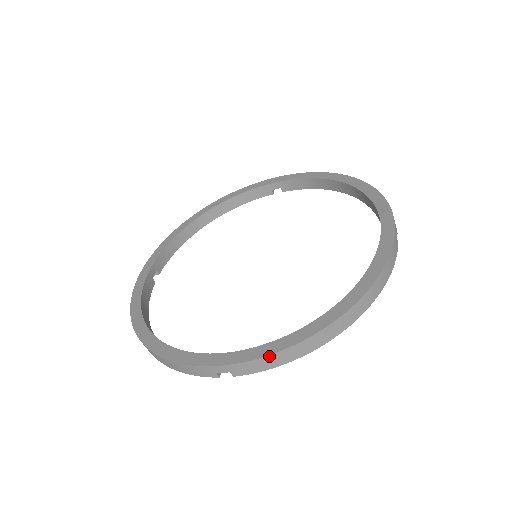
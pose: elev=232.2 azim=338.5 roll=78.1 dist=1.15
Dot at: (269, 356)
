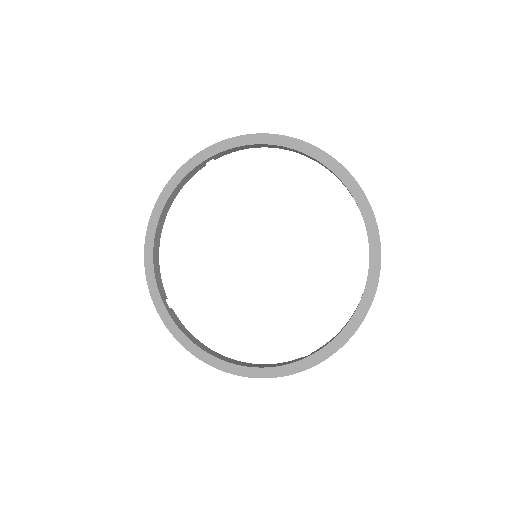
Dot at: occluded
